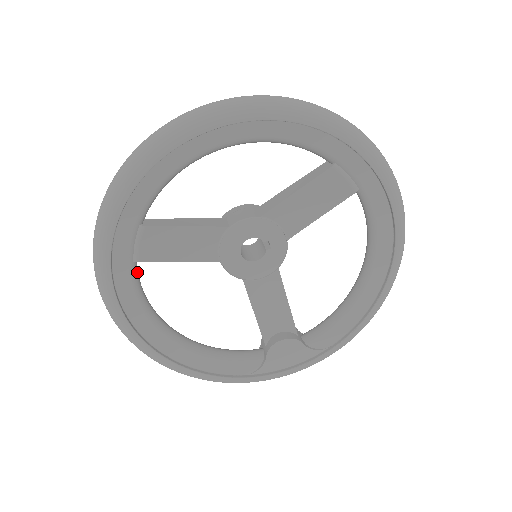
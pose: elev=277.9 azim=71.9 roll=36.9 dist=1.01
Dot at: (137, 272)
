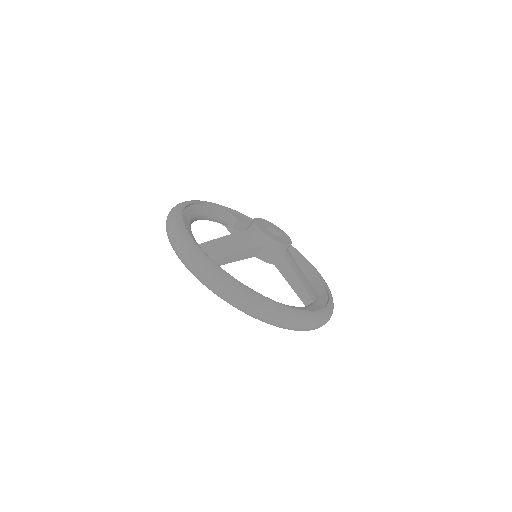
Dot at: occluded
